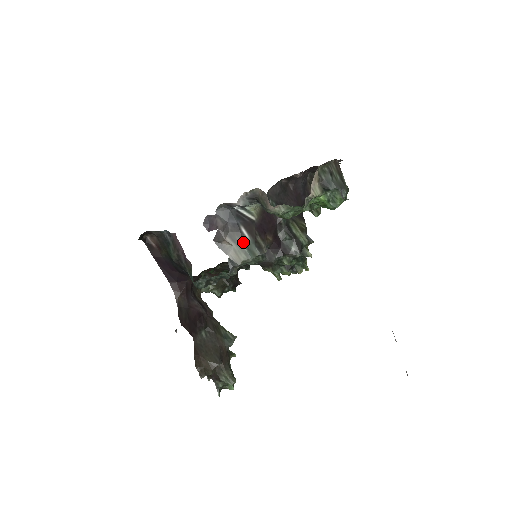
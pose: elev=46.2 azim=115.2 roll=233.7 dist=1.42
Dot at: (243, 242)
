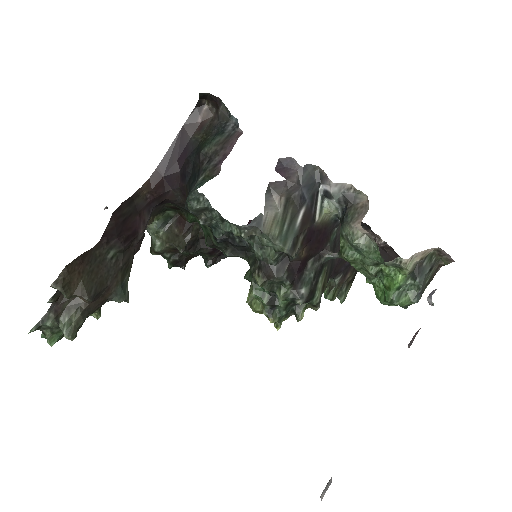
Dot at: (291, 220)
